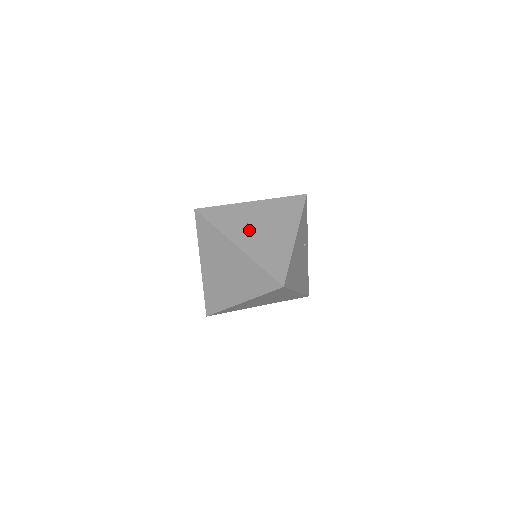
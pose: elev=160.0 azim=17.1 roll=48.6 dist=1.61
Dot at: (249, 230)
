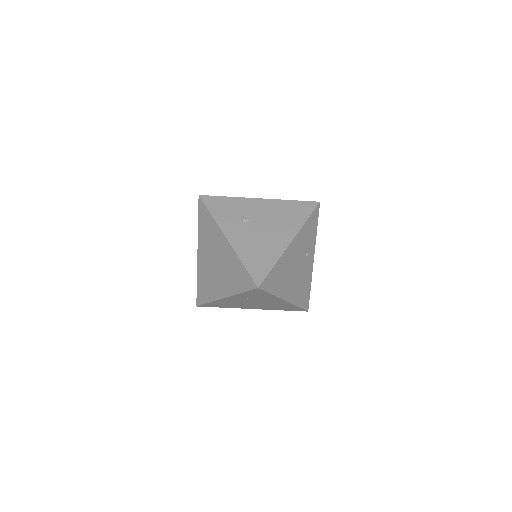
Dot at: (245, 225)
